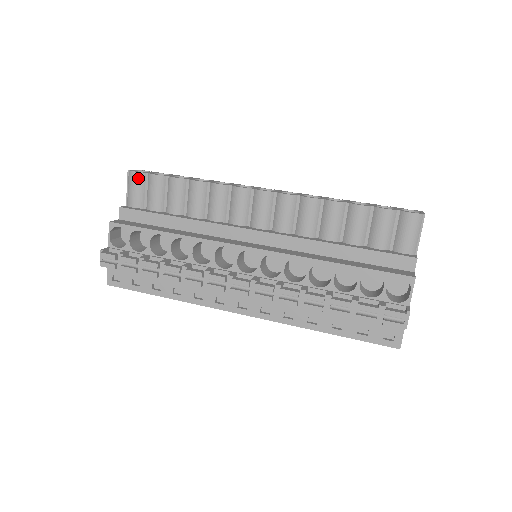
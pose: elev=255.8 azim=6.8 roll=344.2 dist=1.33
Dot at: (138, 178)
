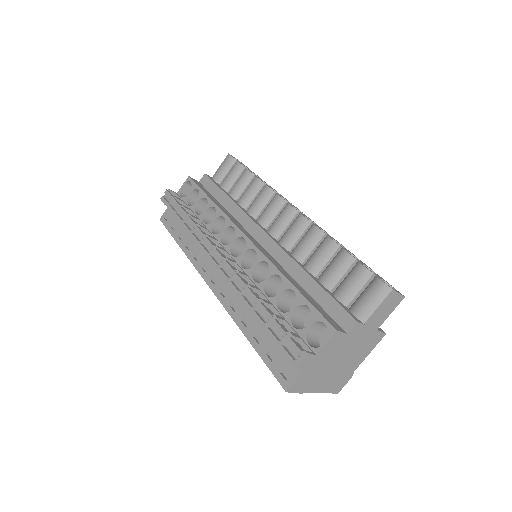
Dot at: (229, 160)
